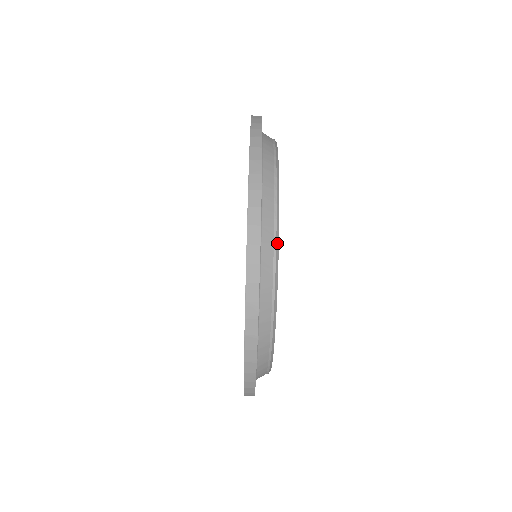
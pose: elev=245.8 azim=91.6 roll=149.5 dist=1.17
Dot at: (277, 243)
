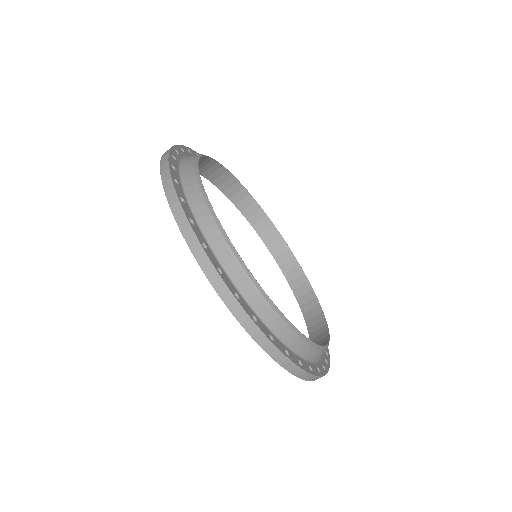
Dot at: (308, 341)
